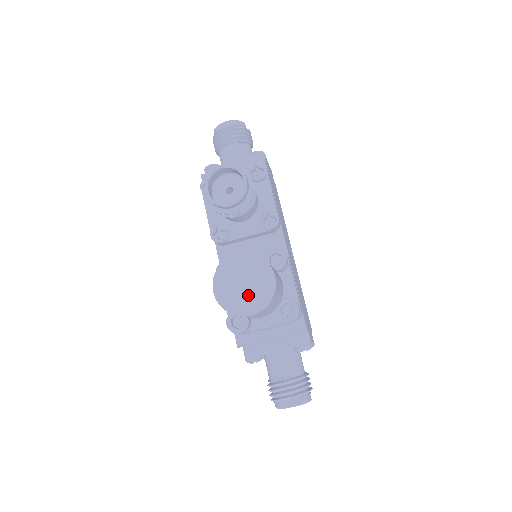
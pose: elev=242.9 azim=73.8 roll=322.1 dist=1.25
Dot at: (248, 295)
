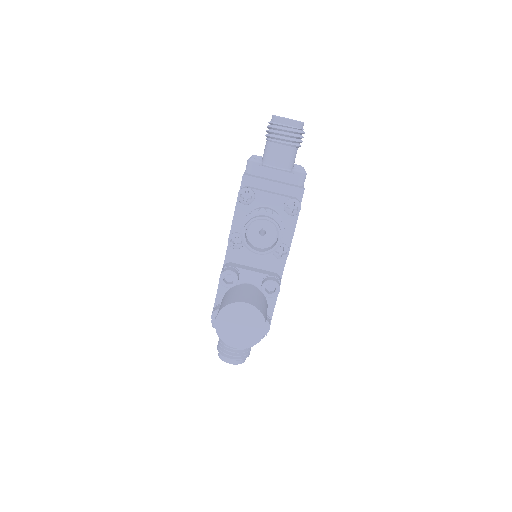
Dot at: (240, 334)
